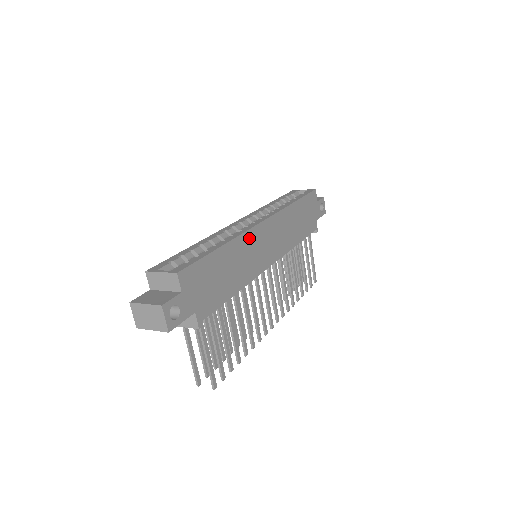
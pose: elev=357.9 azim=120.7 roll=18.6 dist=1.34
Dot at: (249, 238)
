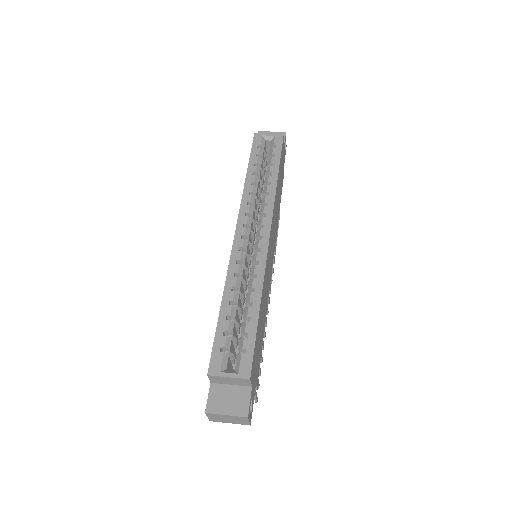
Dot at: (266, 266)
